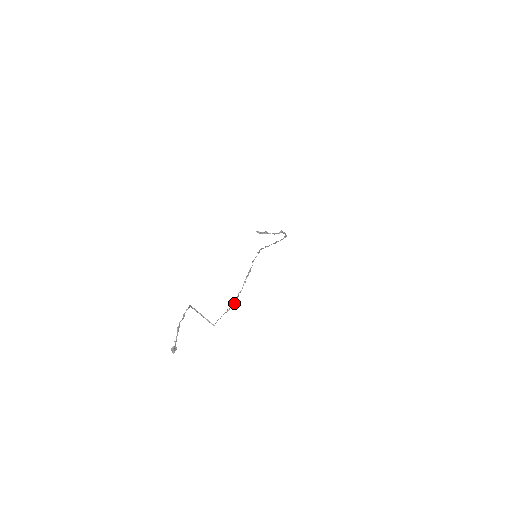
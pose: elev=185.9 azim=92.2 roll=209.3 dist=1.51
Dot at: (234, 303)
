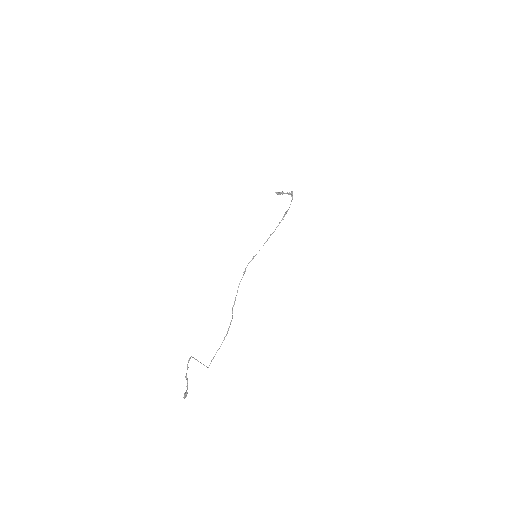
Dot at: occluded
